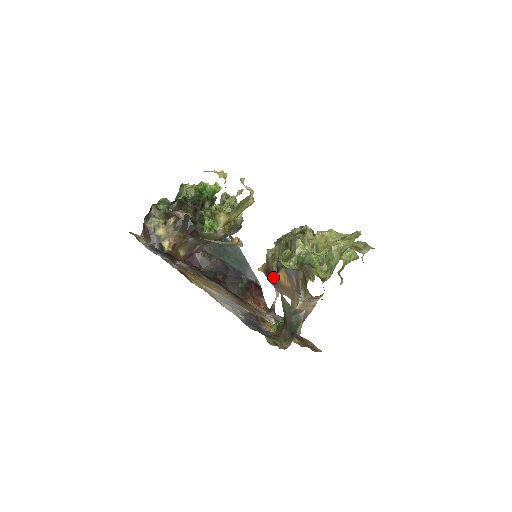
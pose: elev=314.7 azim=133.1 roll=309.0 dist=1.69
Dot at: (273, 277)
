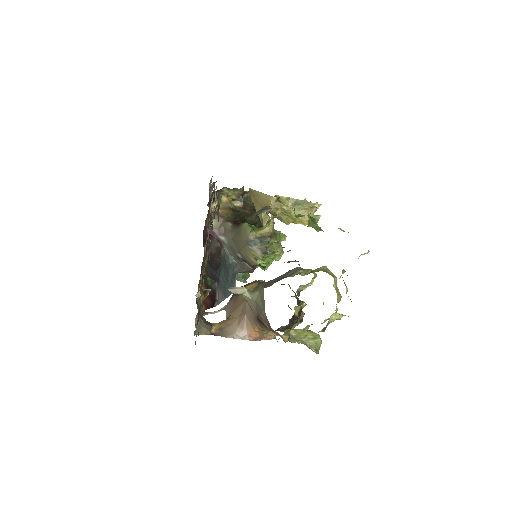
Dot at: occluded
